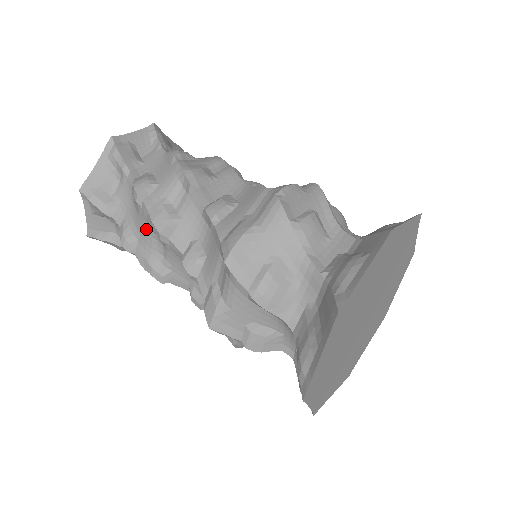
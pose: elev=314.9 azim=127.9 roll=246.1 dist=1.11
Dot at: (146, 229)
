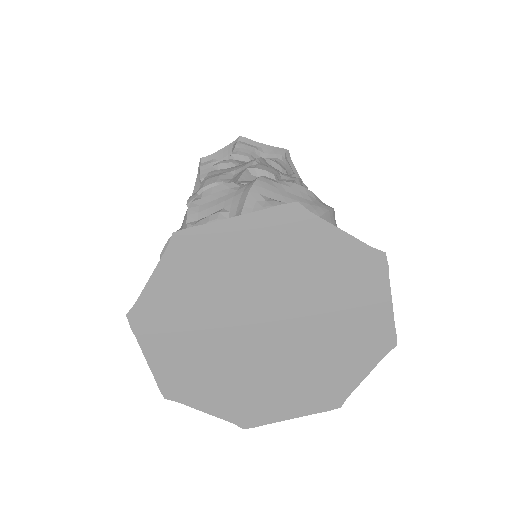
Dot at: occluded
